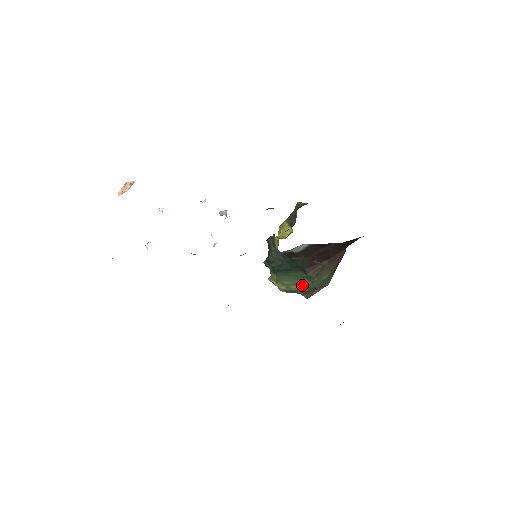
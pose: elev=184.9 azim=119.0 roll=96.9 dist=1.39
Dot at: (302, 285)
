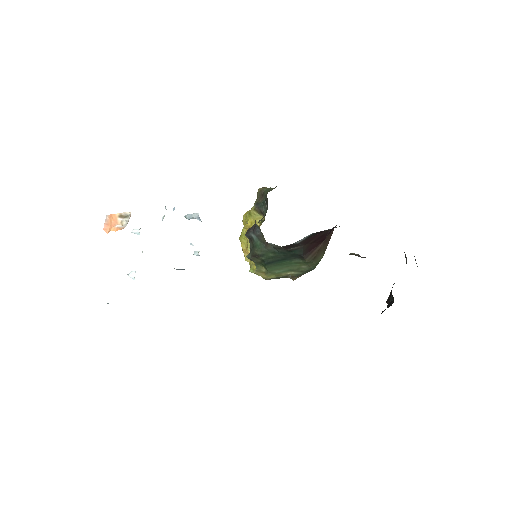
Dot at: (295, 270)
